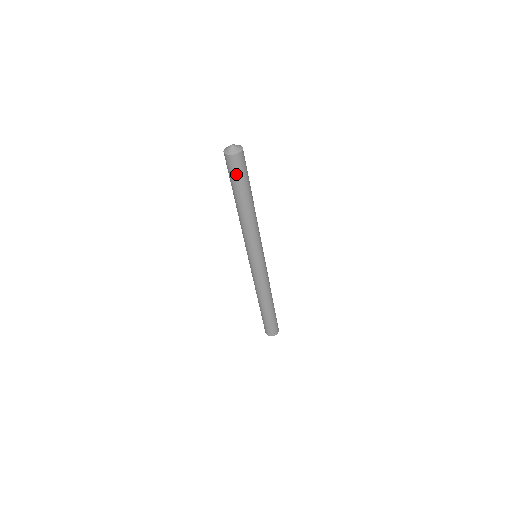
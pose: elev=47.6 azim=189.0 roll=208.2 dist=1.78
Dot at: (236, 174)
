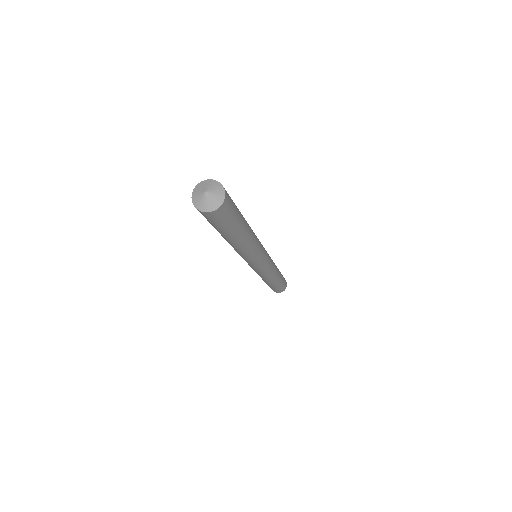
Dot at: (215, 224)
